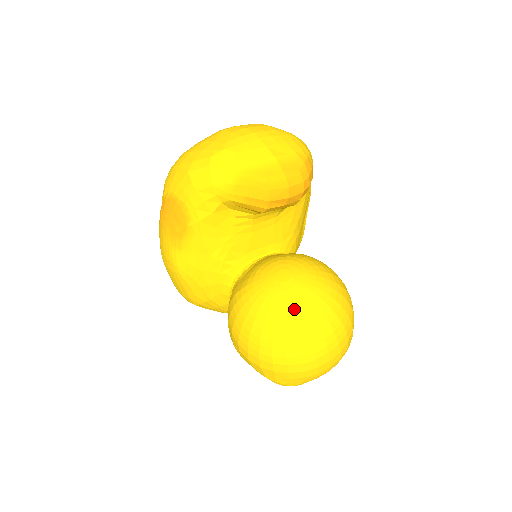
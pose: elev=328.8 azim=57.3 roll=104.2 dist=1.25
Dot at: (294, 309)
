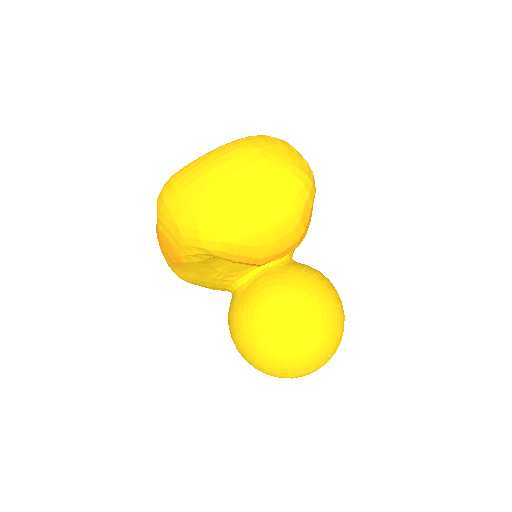
Dot at: (284, 348)
